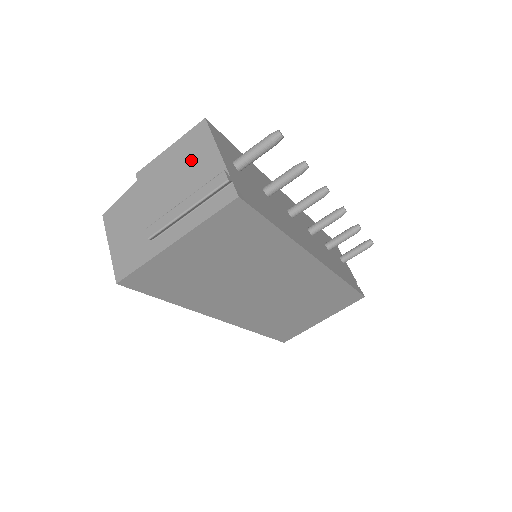
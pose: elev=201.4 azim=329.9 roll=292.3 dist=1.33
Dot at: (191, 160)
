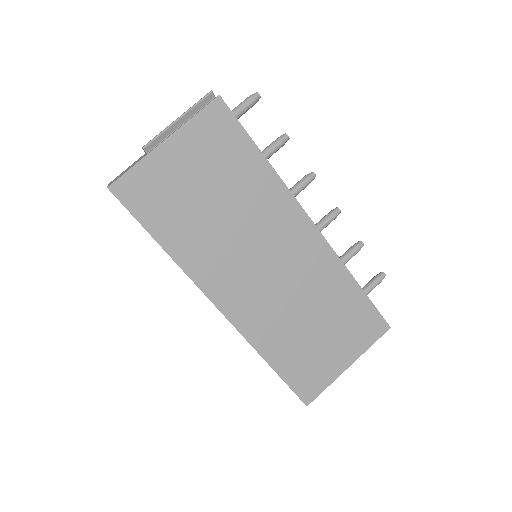
Dot at: occluded
